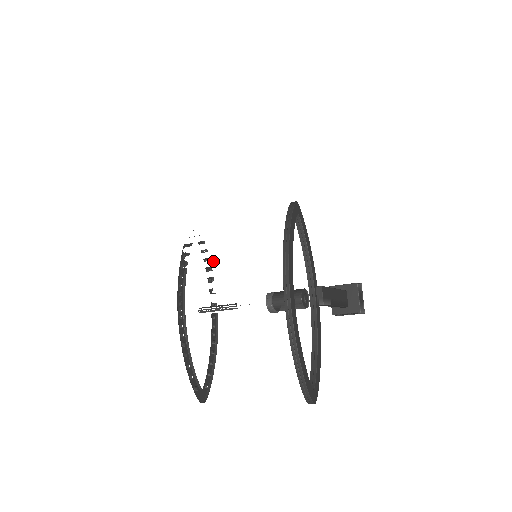
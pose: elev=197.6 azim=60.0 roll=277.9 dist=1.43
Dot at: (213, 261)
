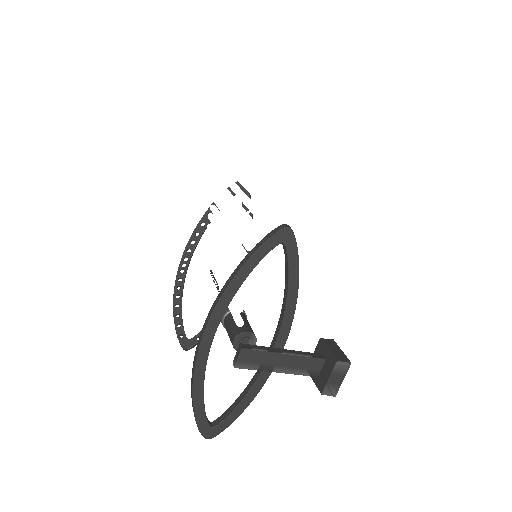
Dot at: (215, 237)
